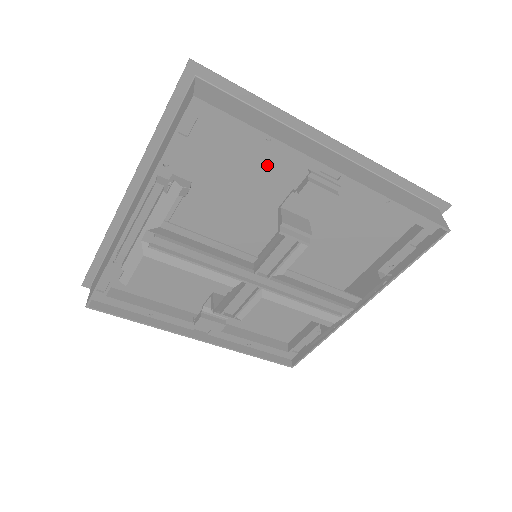
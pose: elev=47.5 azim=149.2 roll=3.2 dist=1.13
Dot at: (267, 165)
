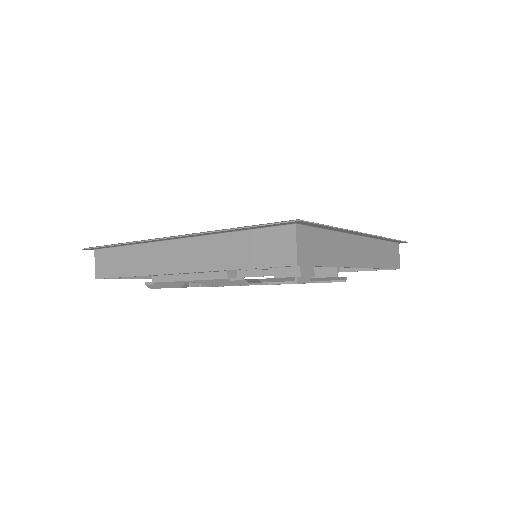
Dot at: occluded
